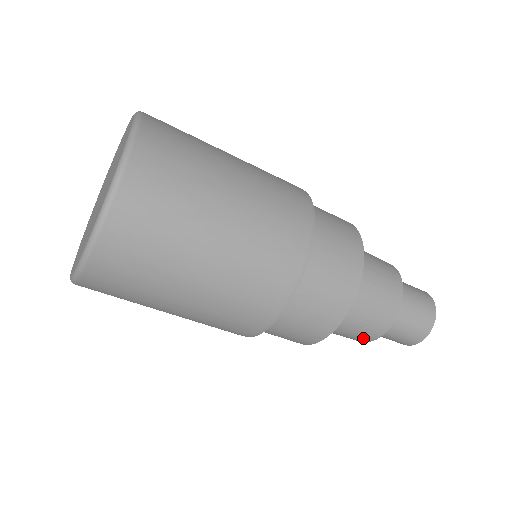
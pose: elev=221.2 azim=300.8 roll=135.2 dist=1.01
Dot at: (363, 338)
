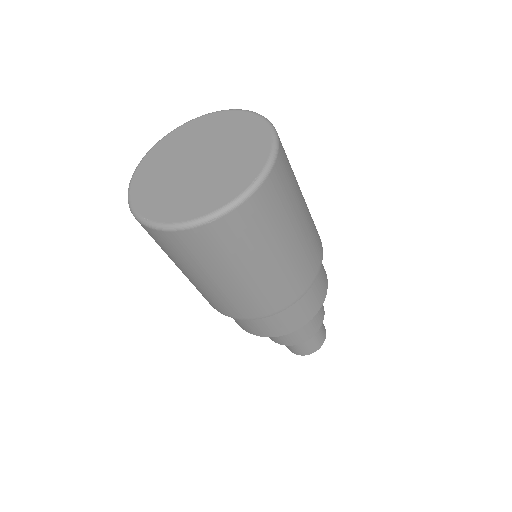
Dot at: (277, 340)
